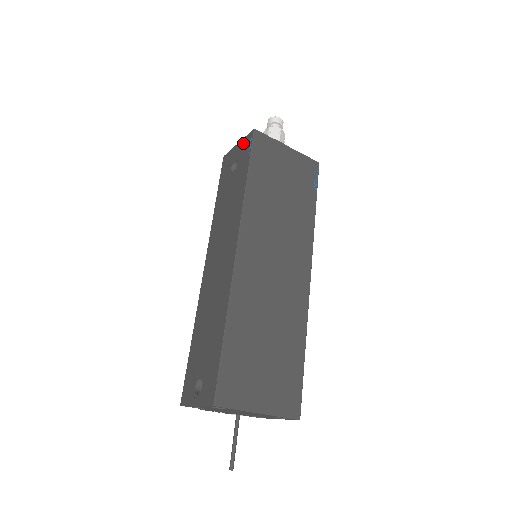
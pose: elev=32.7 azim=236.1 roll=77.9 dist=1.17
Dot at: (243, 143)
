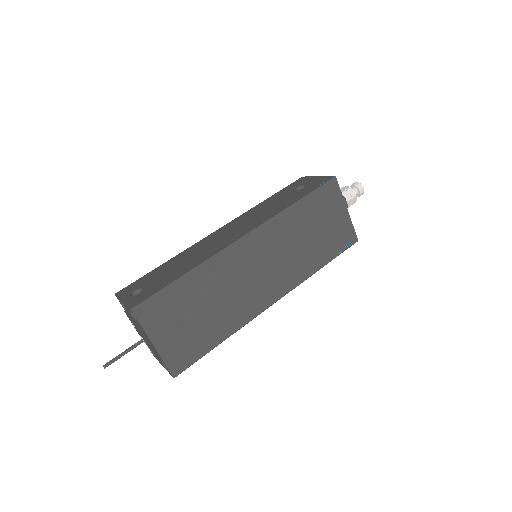
Dot at: (320, 179)
